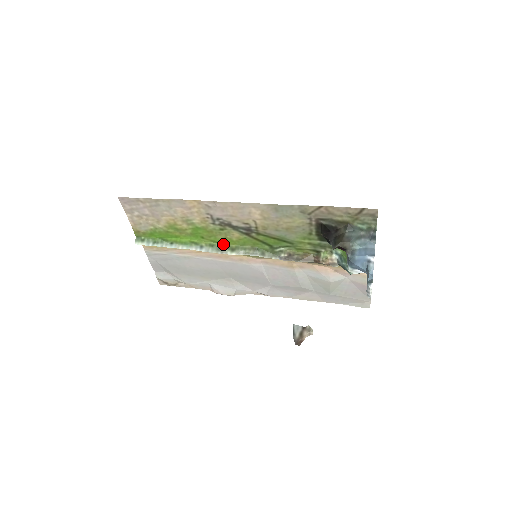
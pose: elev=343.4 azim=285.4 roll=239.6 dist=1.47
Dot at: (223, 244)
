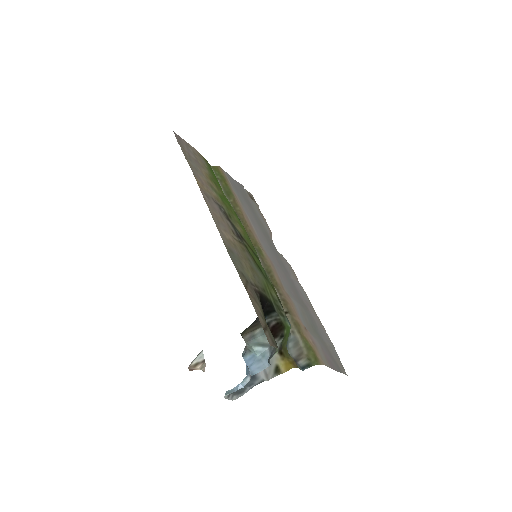
Dot at: (241, 223)
